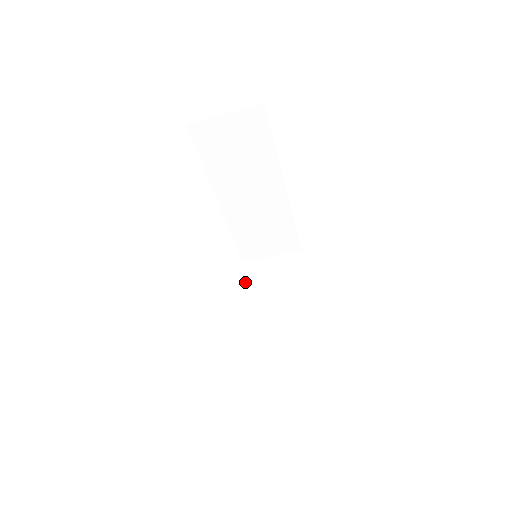
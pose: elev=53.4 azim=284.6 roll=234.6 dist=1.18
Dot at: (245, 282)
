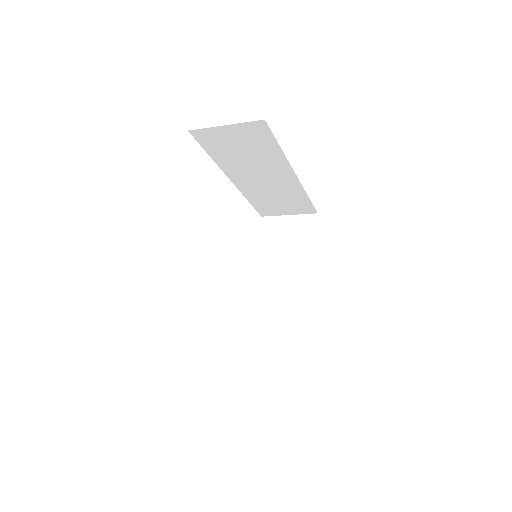
Dot at: (261, 239)
